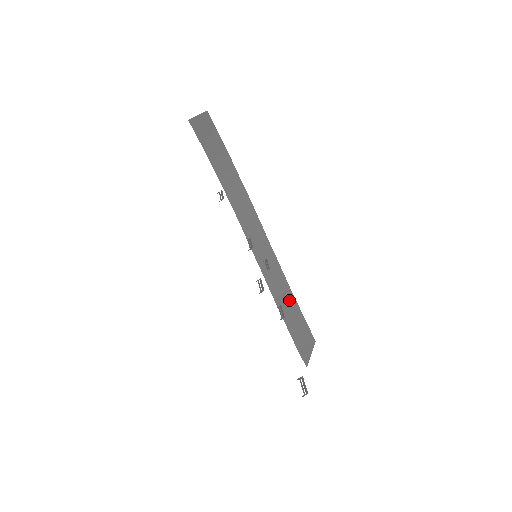
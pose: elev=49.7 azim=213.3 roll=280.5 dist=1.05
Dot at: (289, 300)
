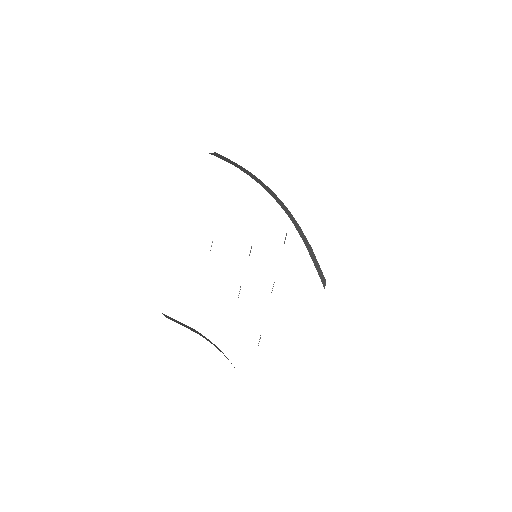
Dot at: (312, 252)
